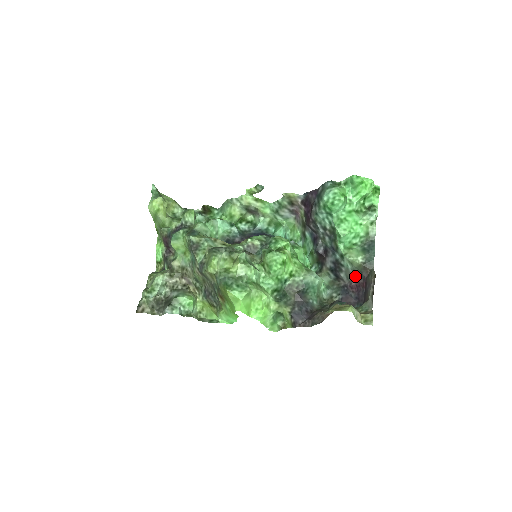
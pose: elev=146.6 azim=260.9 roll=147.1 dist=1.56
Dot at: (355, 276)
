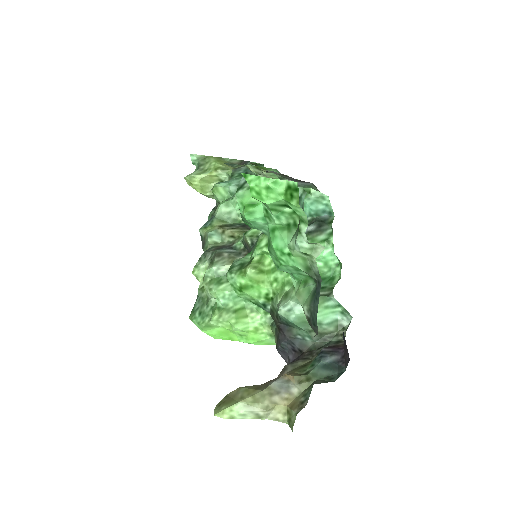
Dot at: occluded
